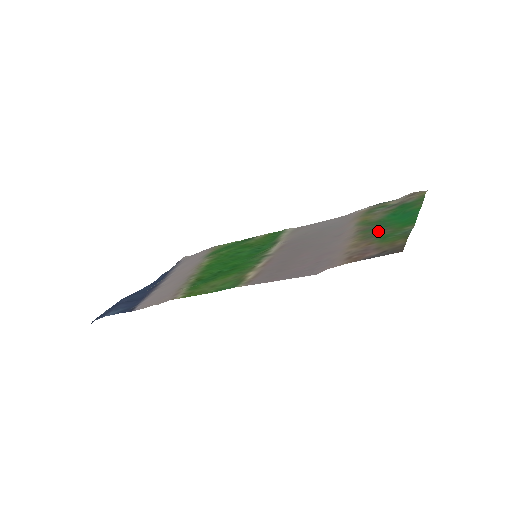
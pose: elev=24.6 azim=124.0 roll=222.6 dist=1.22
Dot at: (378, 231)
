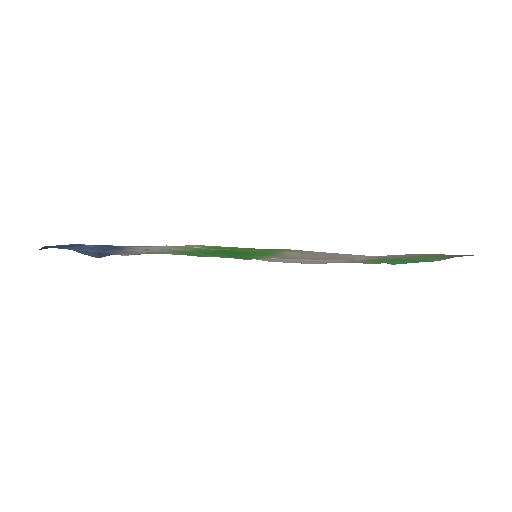
Dot at: (404, 258)
